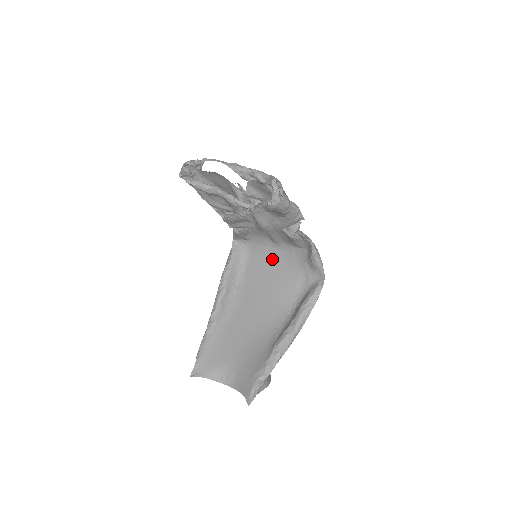
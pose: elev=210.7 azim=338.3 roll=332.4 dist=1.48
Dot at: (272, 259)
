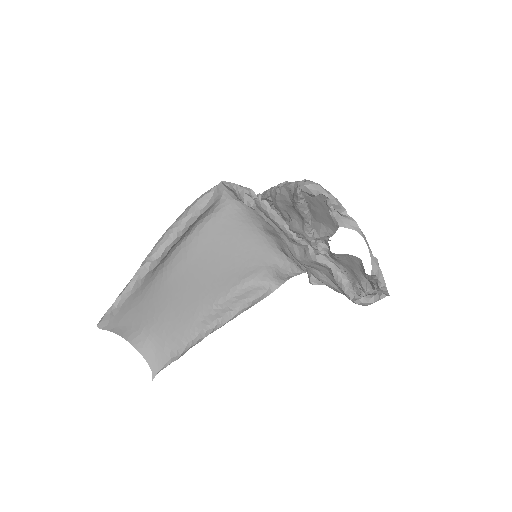
Dot at: (245, 233)
